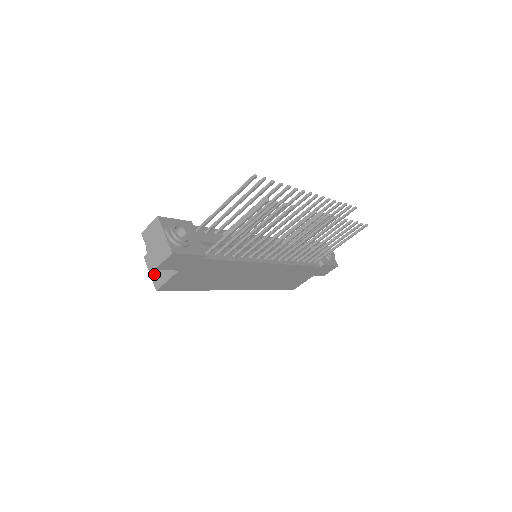
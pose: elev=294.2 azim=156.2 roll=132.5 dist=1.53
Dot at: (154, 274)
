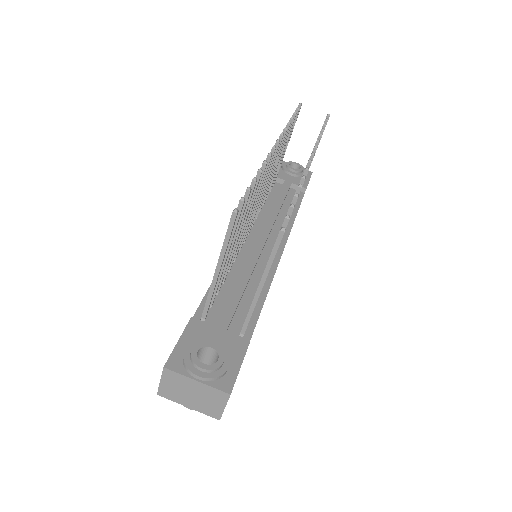
Dot at: occluded
